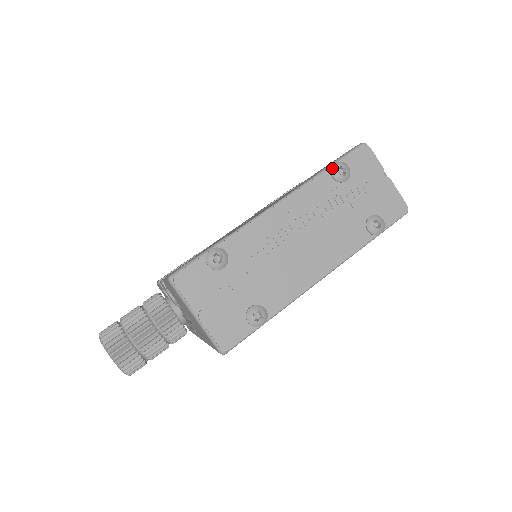
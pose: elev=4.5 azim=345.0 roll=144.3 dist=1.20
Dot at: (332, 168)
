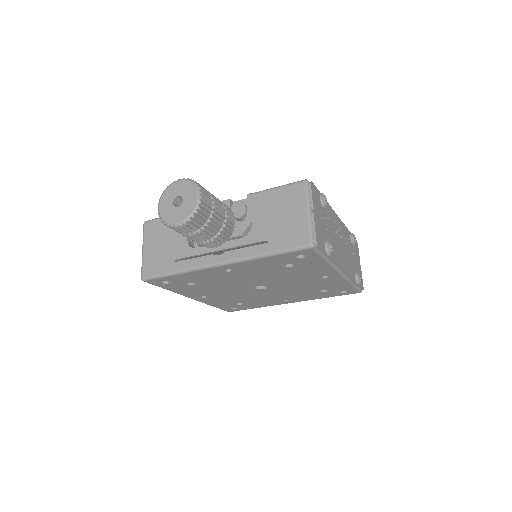
Dot at: (352, 233)
